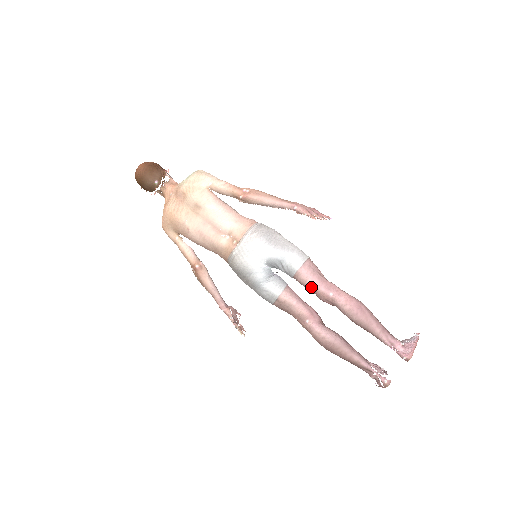
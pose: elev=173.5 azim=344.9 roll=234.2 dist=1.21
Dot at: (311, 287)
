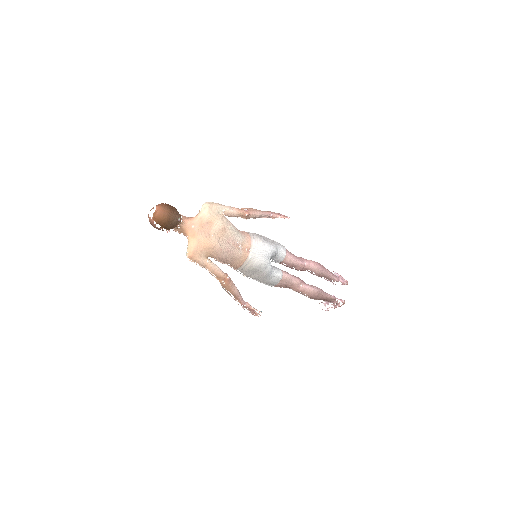
Dot at: (295, 263)
